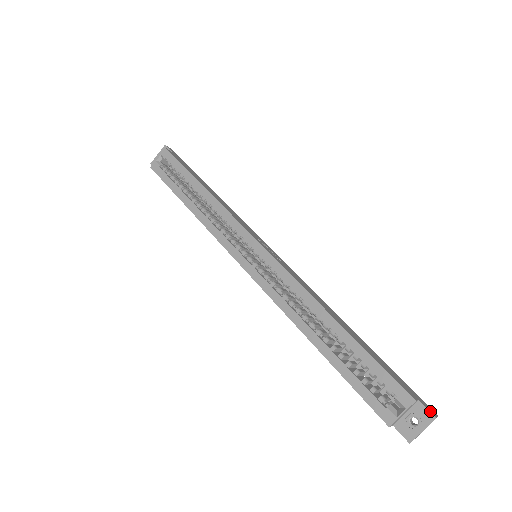
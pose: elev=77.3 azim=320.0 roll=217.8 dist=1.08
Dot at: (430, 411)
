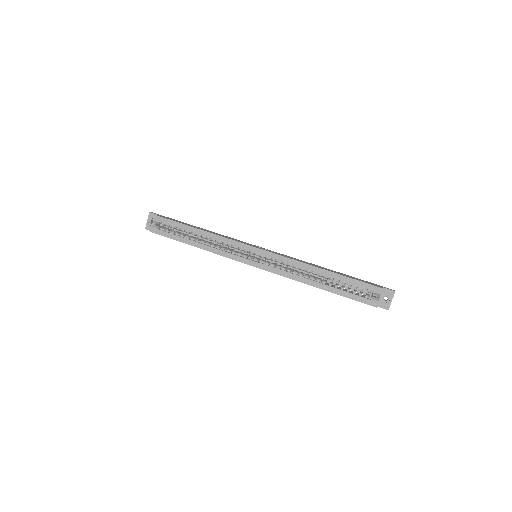
Dot at: (391, 290)
